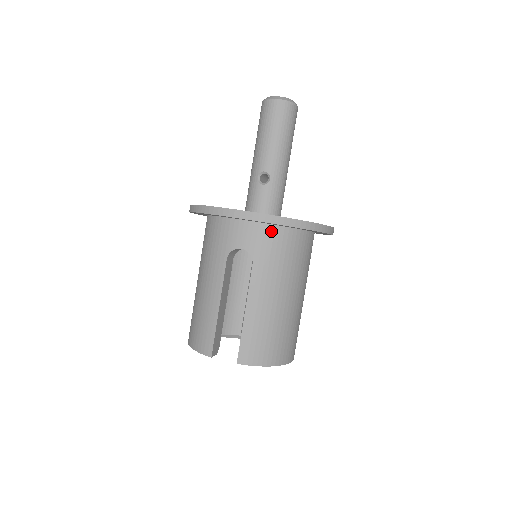
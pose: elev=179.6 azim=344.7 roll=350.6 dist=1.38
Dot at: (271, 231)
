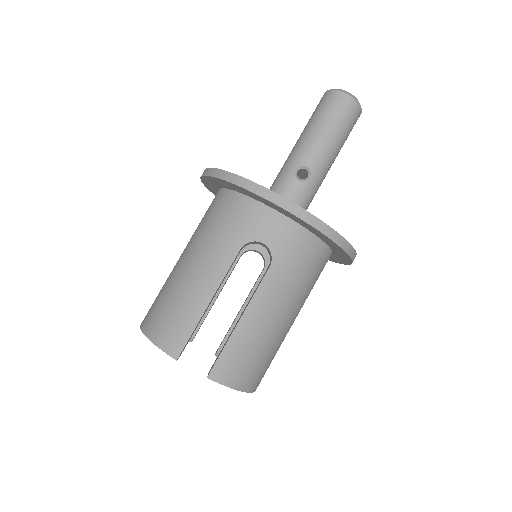
Dot at: (303, 236)
